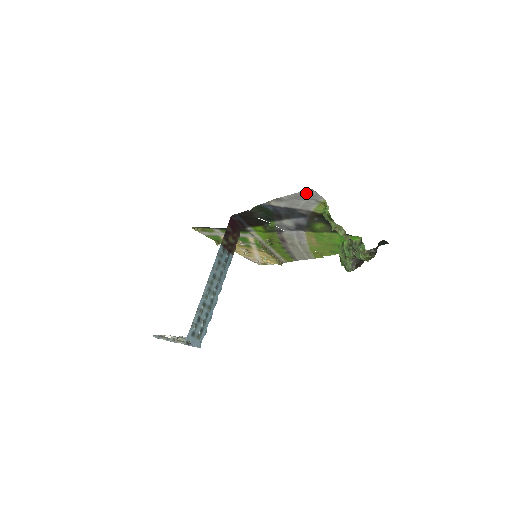
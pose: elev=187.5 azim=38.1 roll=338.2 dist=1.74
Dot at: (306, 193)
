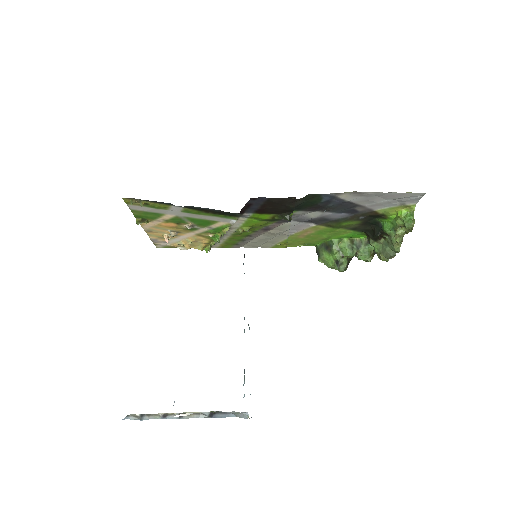
Dot at: (409, 195)
